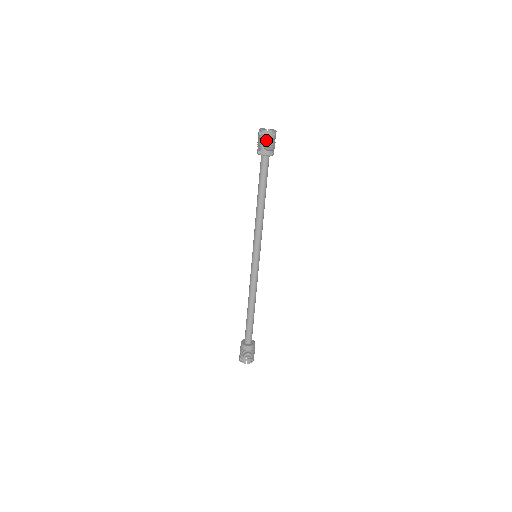
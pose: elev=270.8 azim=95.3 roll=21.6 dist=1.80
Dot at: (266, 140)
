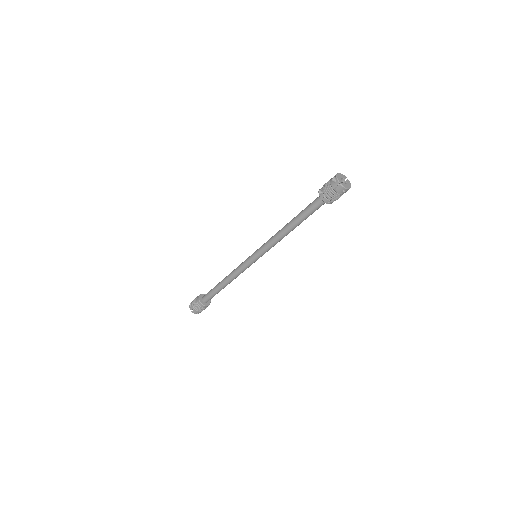
Dot at: (333, 189)
